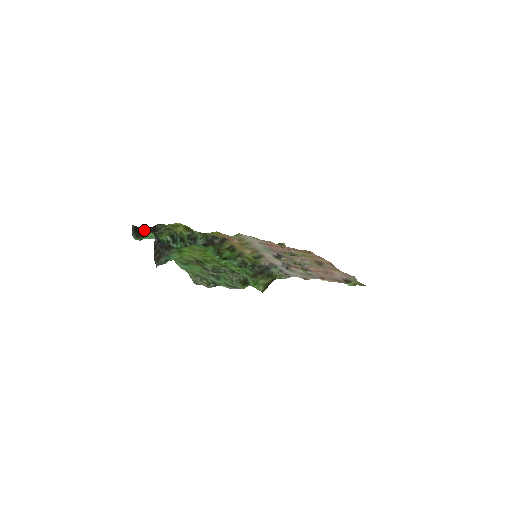
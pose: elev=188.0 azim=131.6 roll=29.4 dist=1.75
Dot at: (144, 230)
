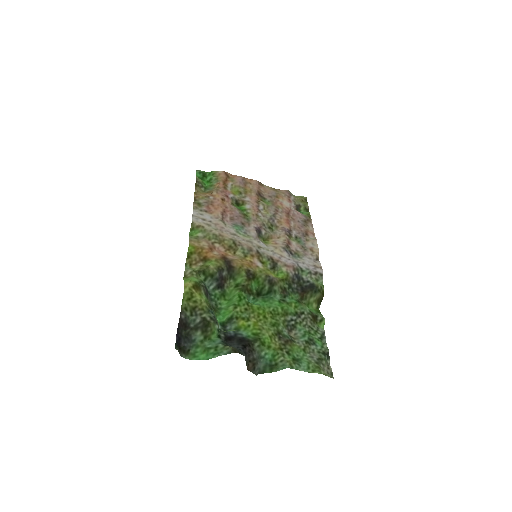
Dot at: (179, 337)
